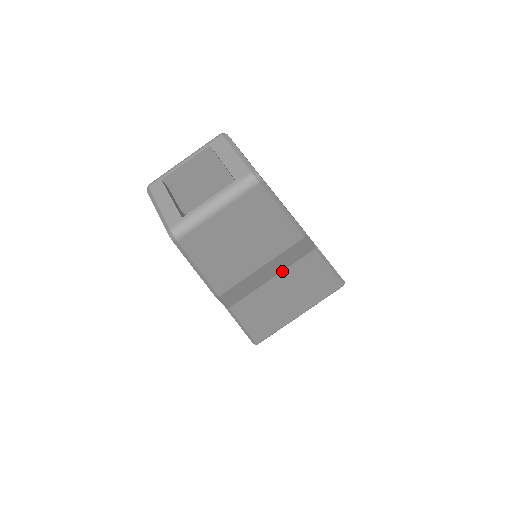
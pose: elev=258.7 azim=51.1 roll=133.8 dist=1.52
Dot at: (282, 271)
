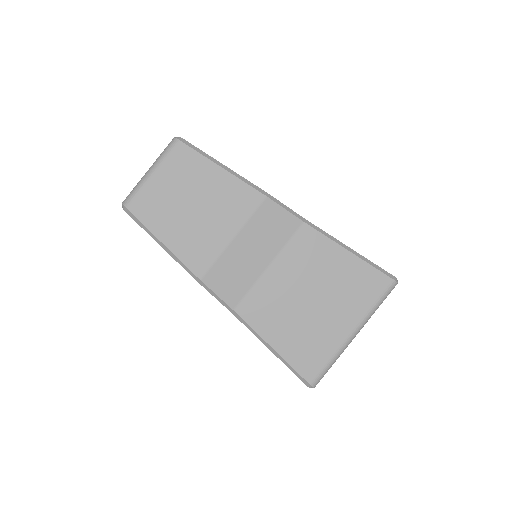
Dot at: (278, 255)
